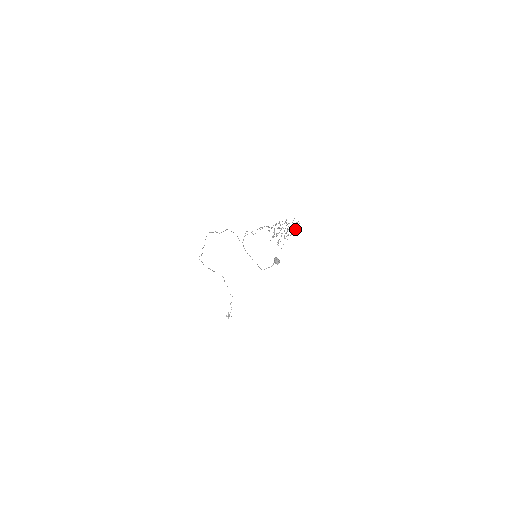
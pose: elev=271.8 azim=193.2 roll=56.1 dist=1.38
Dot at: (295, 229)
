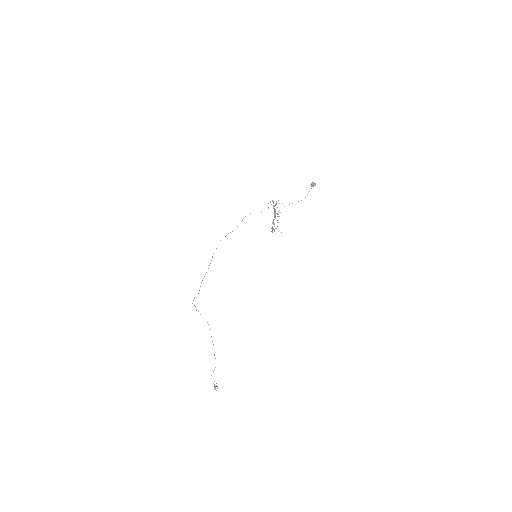
Dot at: occluded
